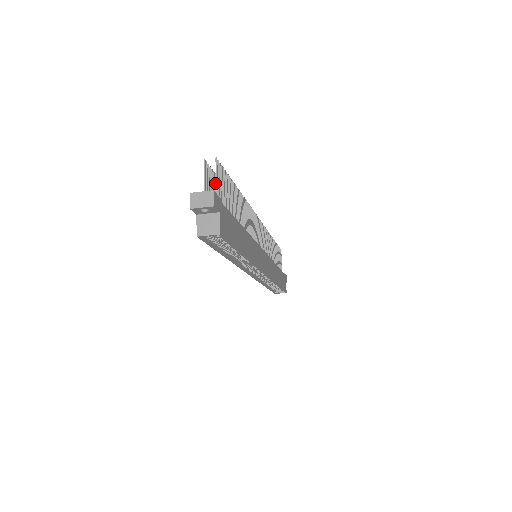
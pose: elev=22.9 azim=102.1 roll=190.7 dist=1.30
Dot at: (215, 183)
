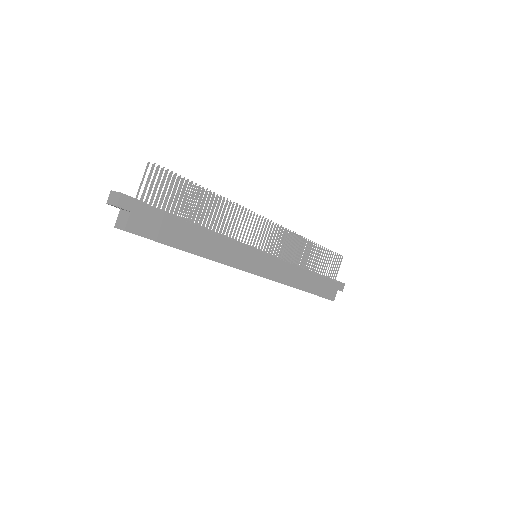
Dot at: (171, 183)
